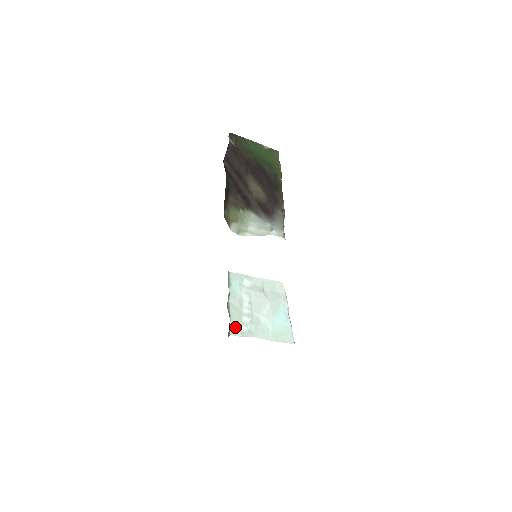
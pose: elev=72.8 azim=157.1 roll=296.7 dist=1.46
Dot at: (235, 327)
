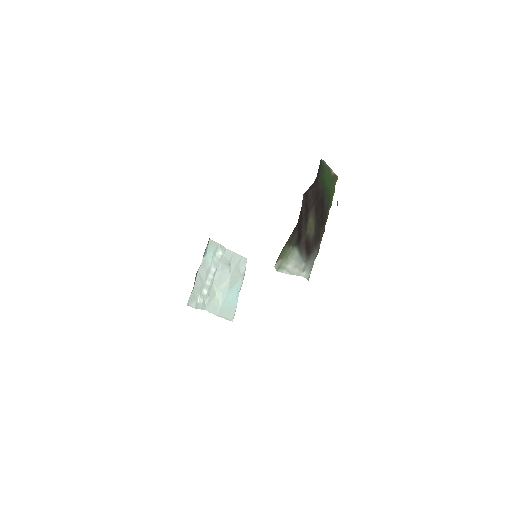
Dot at: (194, 298)
